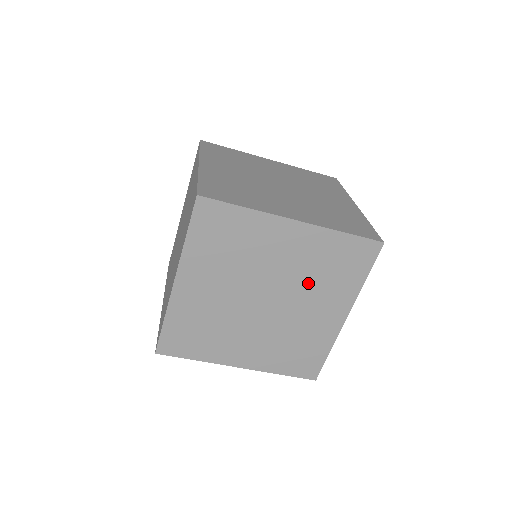
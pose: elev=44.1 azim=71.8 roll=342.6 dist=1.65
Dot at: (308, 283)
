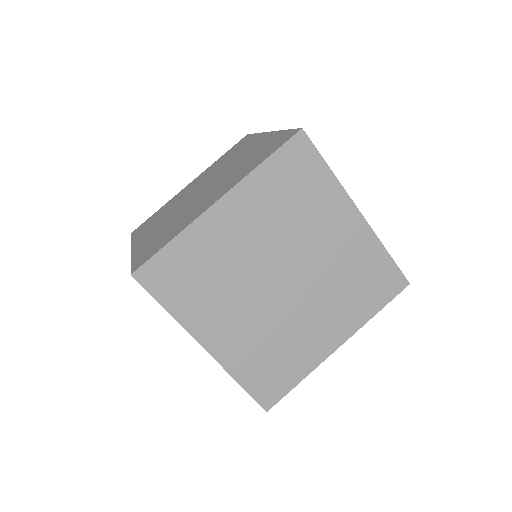
Dot at: (294, 228)
